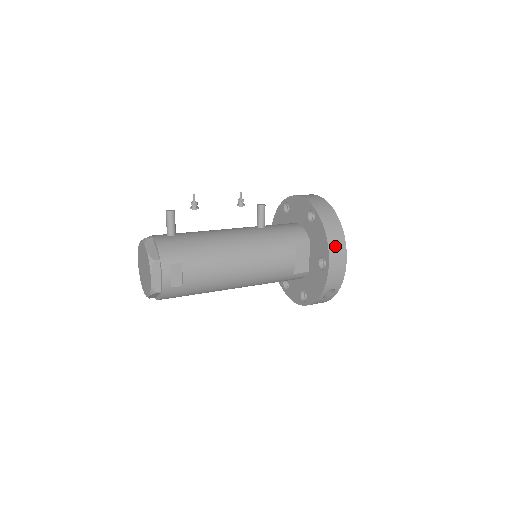
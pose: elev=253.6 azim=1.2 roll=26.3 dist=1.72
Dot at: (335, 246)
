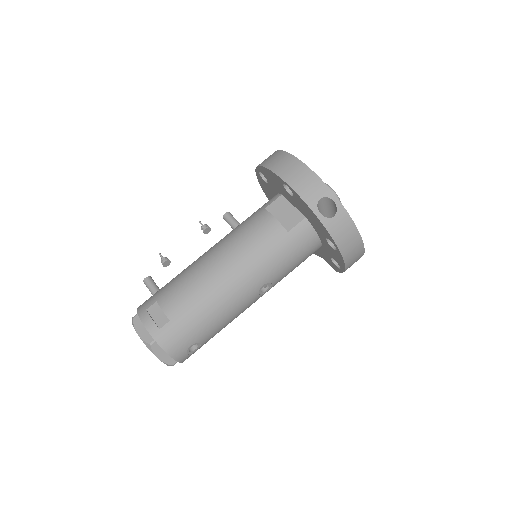
Dot at: (280, 165)
